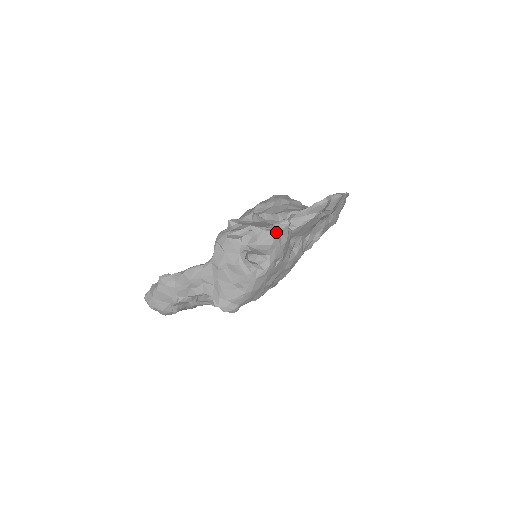
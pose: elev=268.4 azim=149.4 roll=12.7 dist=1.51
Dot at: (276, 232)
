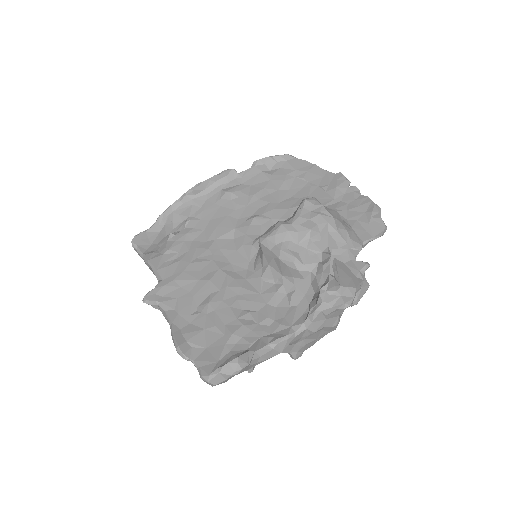
Dot at: (368, 284)
